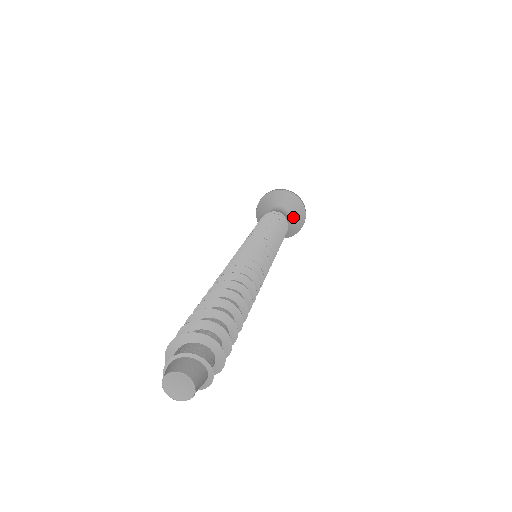
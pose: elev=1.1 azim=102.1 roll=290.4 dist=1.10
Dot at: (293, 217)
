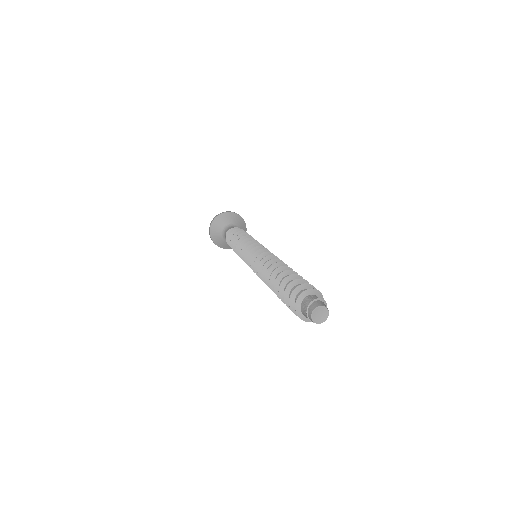
Dot at: occluded
